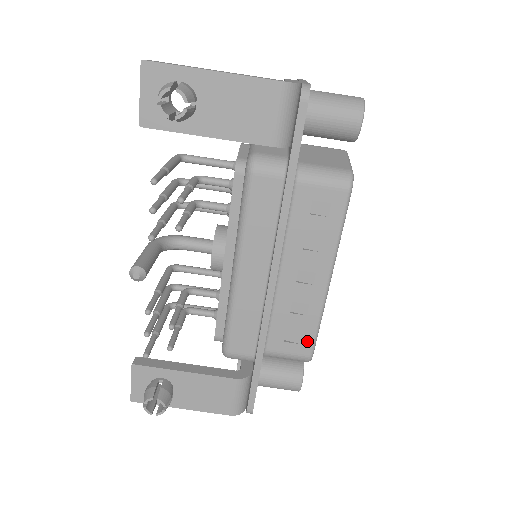
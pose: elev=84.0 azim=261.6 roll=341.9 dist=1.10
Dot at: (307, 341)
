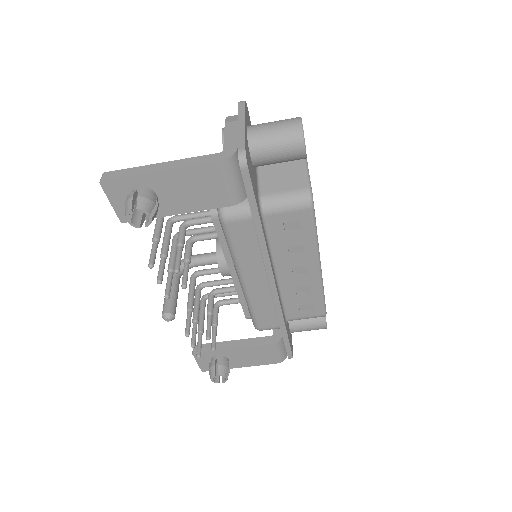
Dot at: (318, 307)
